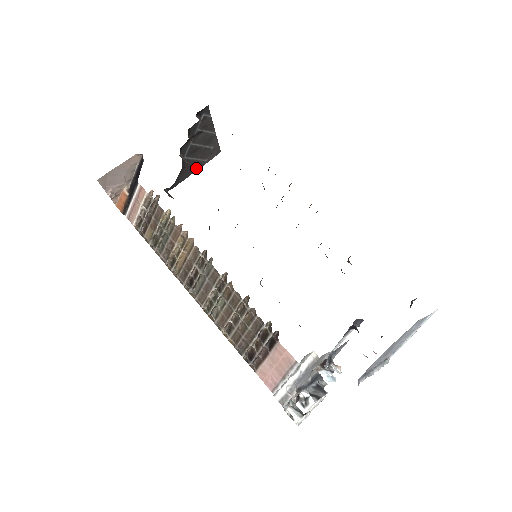
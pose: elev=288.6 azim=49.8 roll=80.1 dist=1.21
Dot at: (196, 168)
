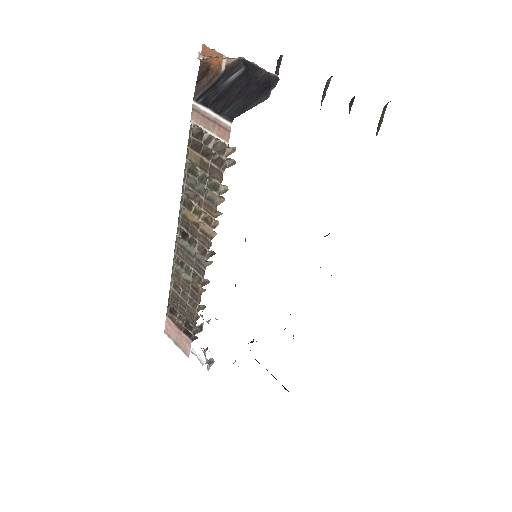
Dot at: occluded
